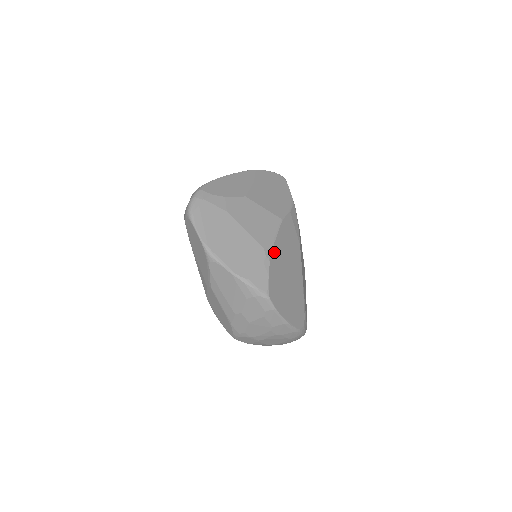
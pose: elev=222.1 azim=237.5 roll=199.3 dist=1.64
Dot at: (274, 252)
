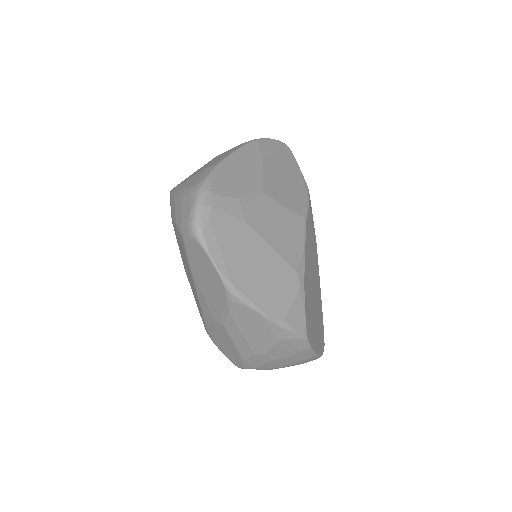
Dot at: (305, 272)
